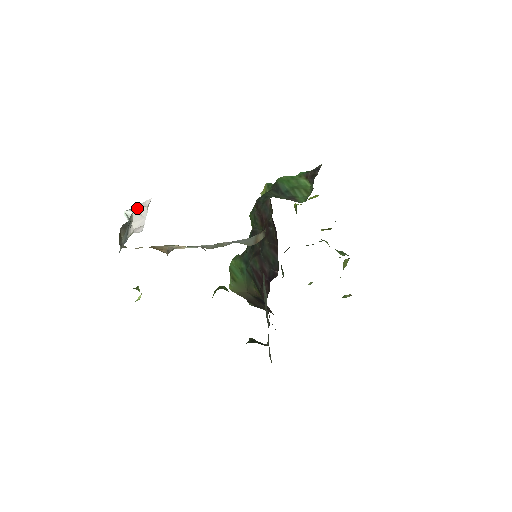
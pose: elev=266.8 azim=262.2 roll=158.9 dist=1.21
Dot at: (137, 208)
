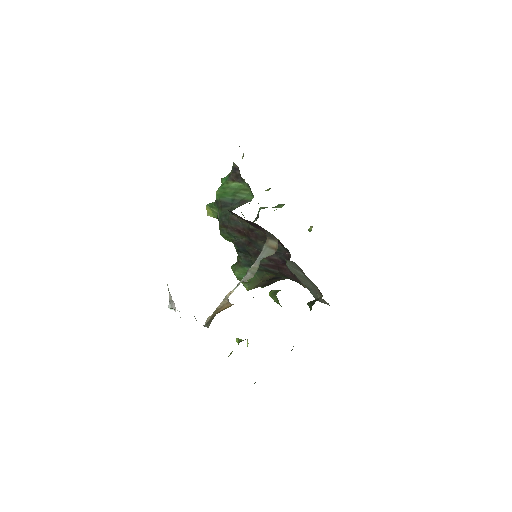
Dot at: (169, 298)
